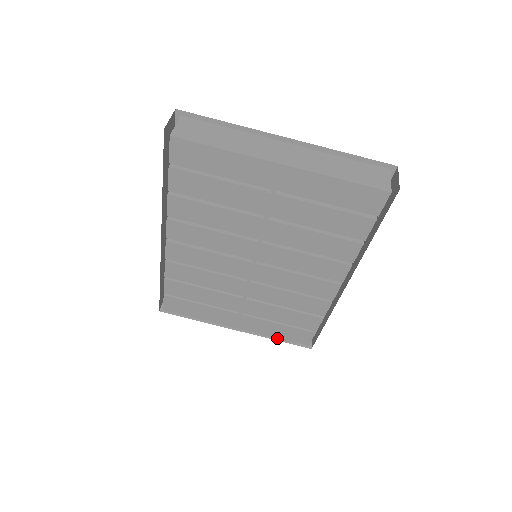
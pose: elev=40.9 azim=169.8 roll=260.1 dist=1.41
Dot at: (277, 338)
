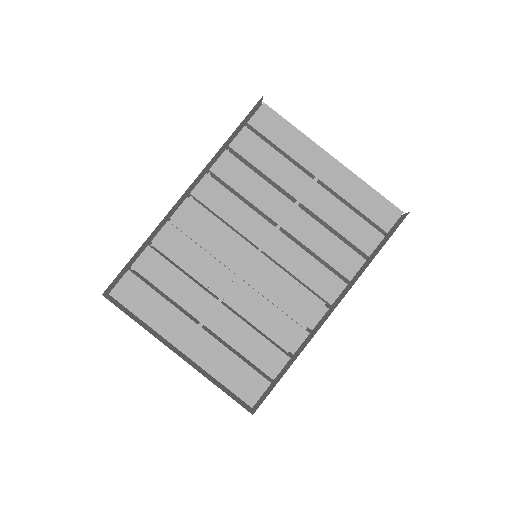
Dot at: (221, 383)
